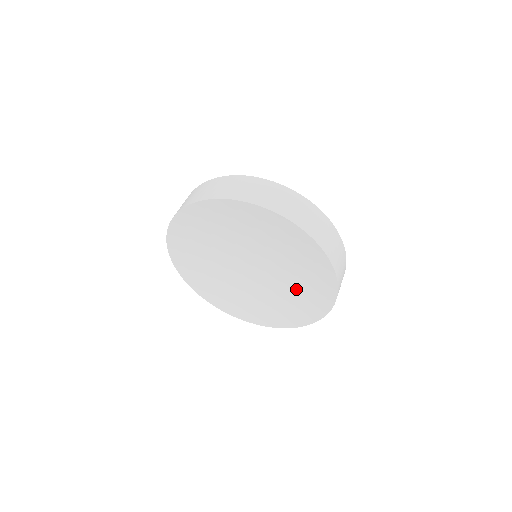
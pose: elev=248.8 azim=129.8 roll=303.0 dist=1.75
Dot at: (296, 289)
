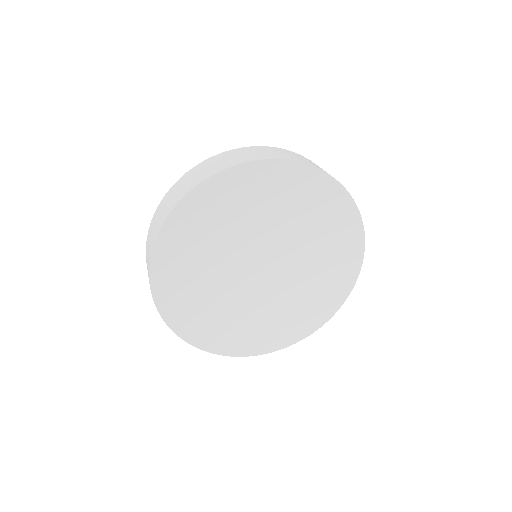
Dot at: (301, 295)
